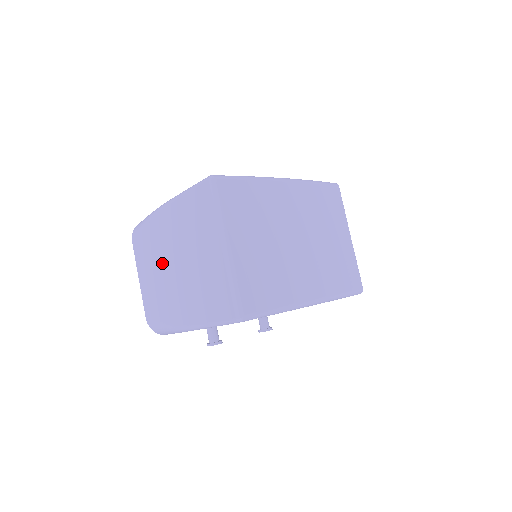
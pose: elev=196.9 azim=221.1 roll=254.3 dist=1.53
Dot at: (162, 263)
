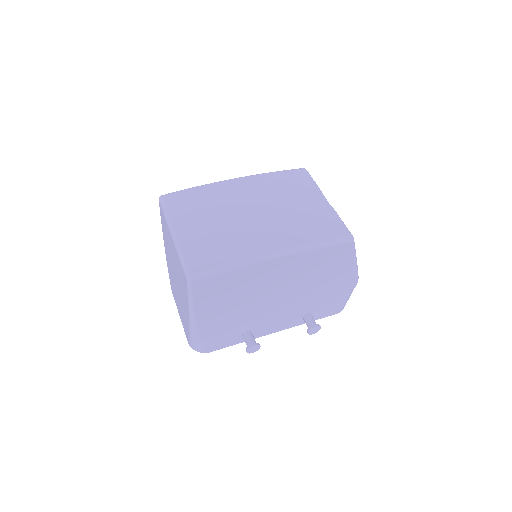
Dot at: (175, 287)
